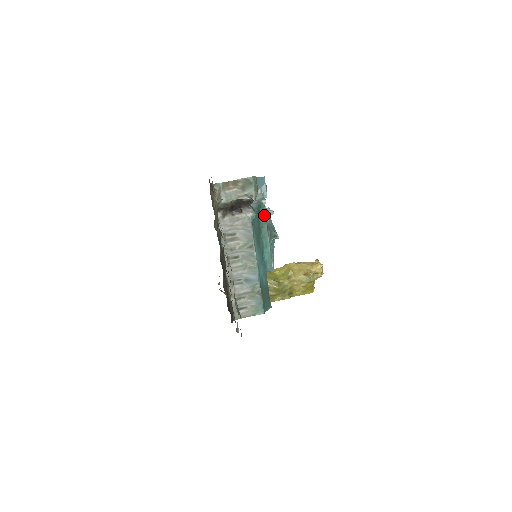
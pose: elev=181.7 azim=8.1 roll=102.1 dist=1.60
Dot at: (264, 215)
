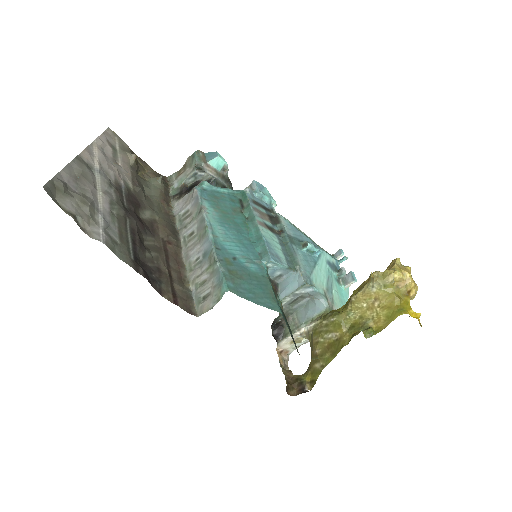
Dot at: (247, 201)
